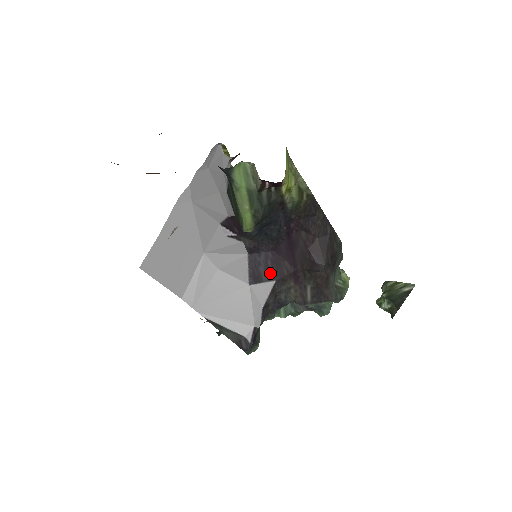
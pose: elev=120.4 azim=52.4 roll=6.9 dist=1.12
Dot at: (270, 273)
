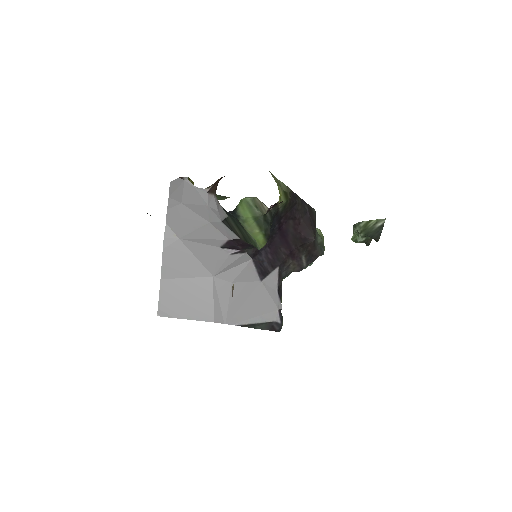
Dot at: (273, 263)
